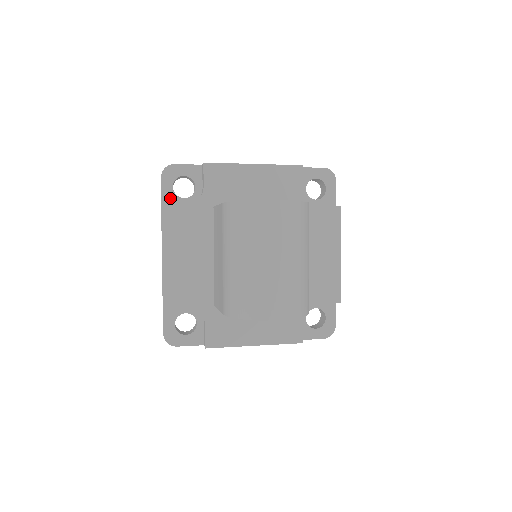
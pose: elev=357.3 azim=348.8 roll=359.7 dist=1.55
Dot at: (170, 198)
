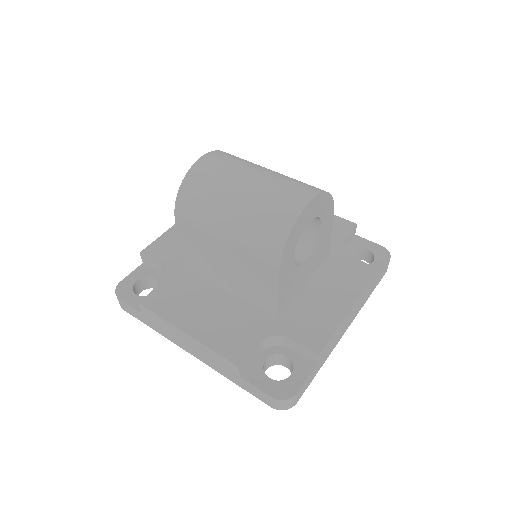
Dot at: occluded
